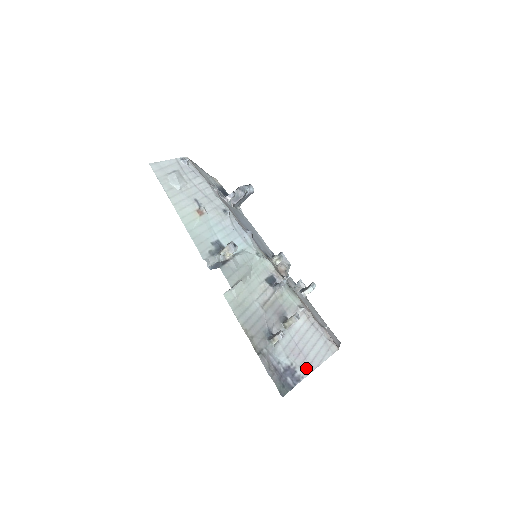
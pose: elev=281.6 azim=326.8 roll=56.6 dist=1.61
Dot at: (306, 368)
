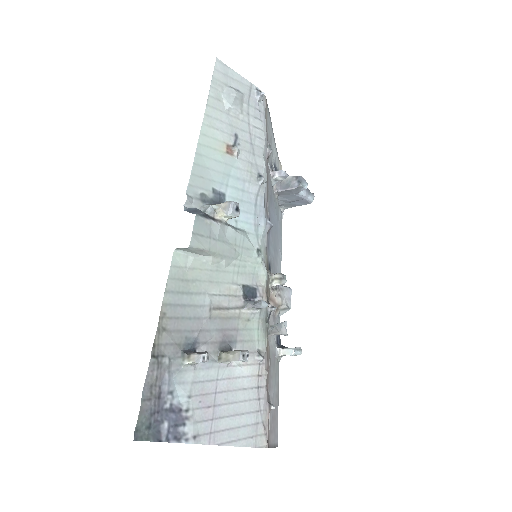
Dot at: (203, 432)
